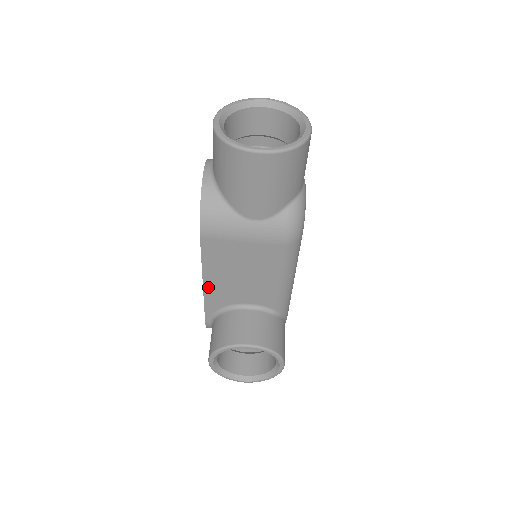
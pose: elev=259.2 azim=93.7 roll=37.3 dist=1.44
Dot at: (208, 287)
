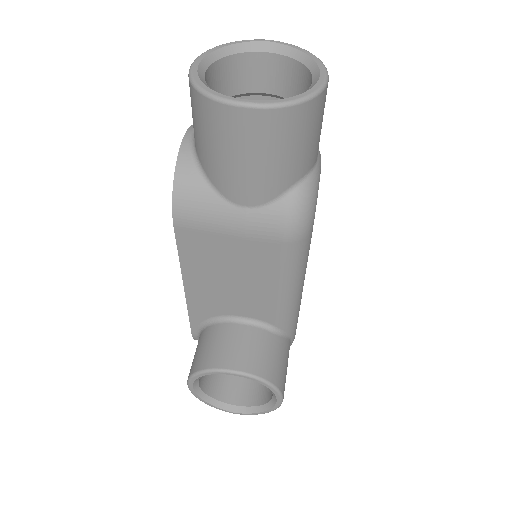
Dot at: (191, 291)
